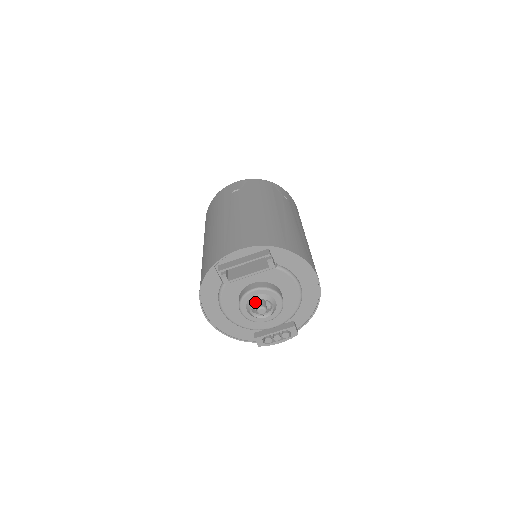
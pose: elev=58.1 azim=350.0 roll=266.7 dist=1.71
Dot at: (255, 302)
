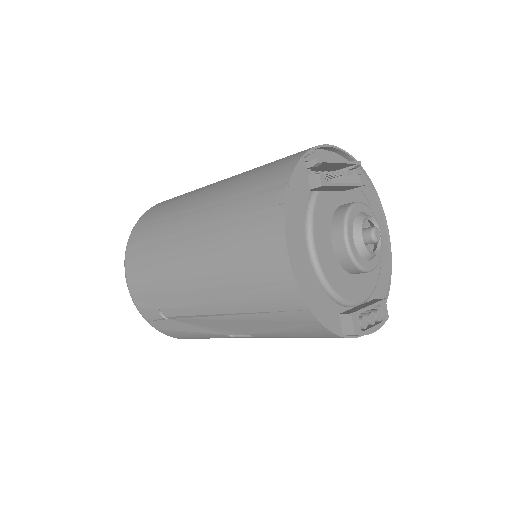
Dot at: occluded
